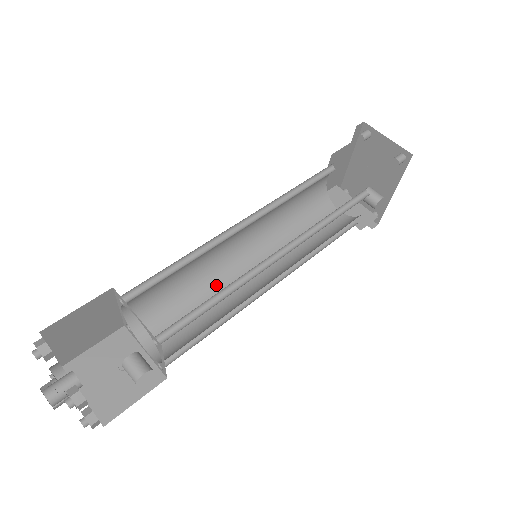
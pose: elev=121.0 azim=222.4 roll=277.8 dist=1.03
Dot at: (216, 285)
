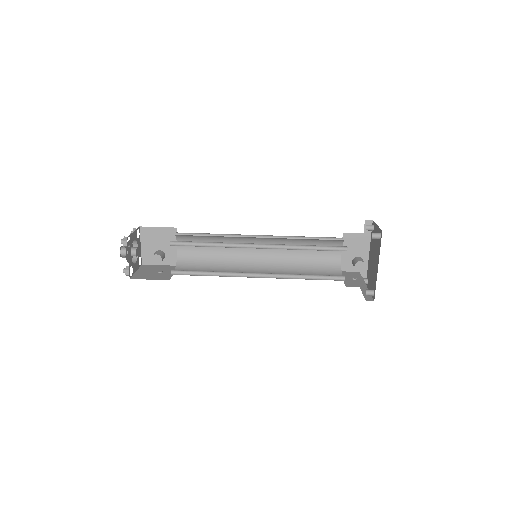
Dot at: (231, 269)
